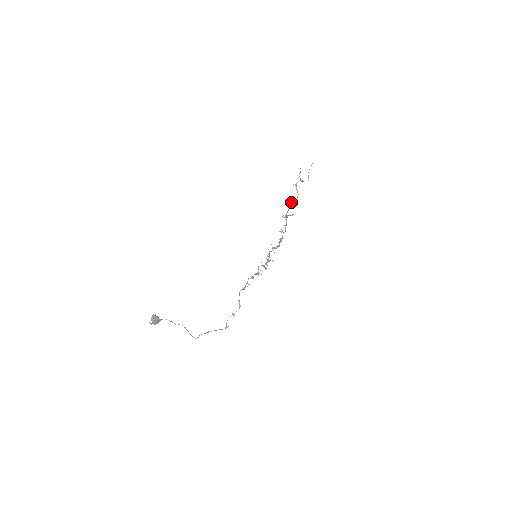
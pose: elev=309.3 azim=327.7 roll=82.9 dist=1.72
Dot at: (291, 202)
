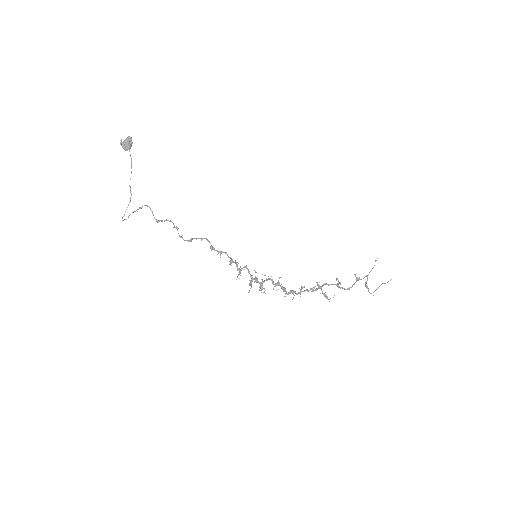
Dot at: (338, 284)
